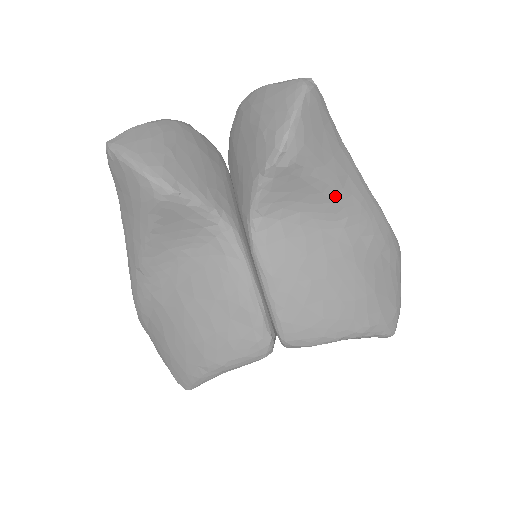
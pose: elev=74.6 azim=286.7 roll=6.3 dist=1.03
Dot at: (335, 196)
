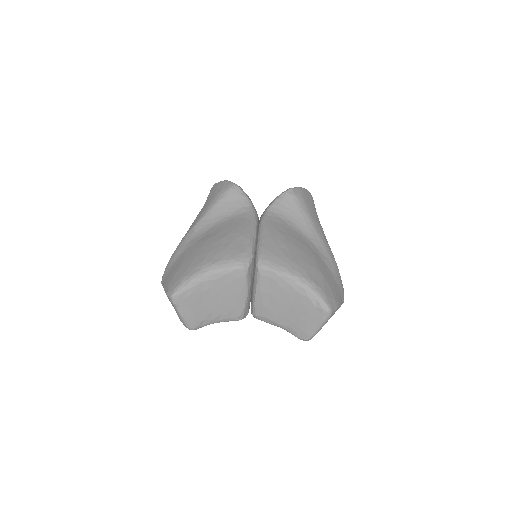
Dot at: (310, 225)
